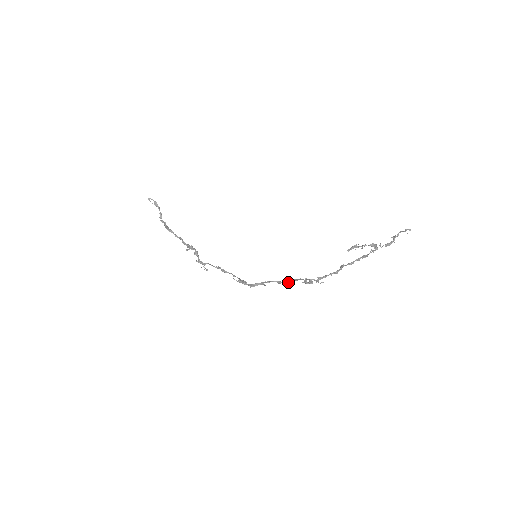
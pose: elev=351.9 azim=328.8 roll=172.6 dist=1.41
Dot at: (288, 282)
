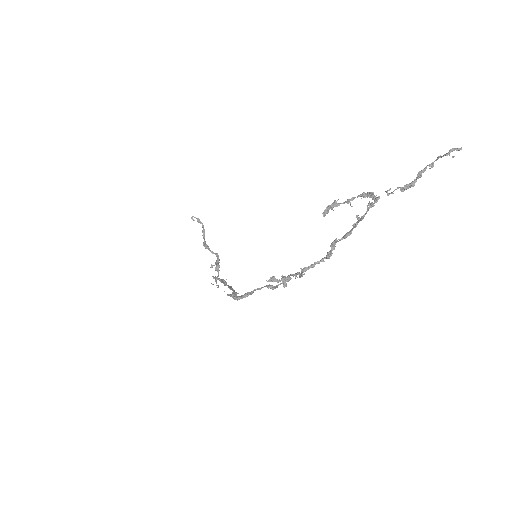
Dot at: (278, 284)
